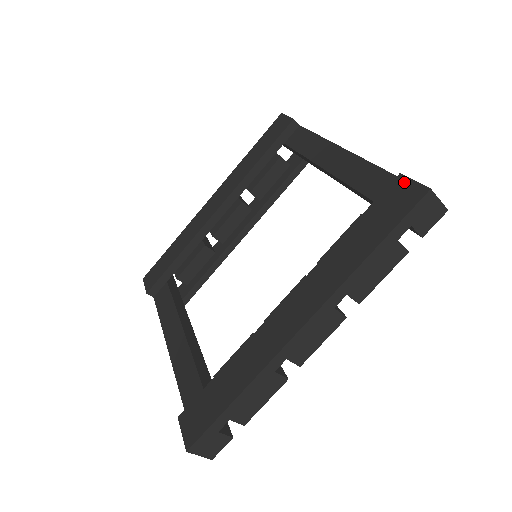
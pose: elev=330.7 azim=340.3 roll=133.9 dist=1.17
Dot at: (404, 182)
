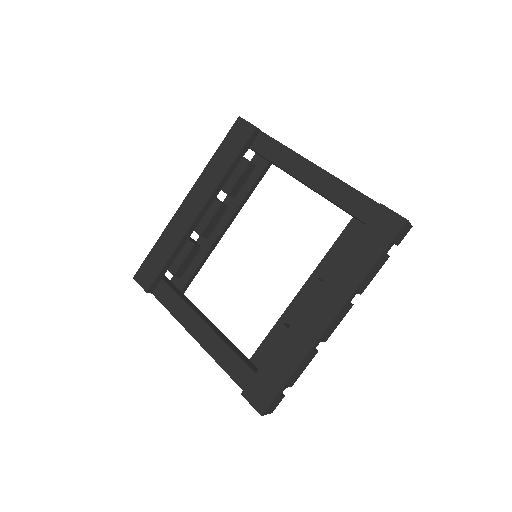
Dot at: (386, 212)
